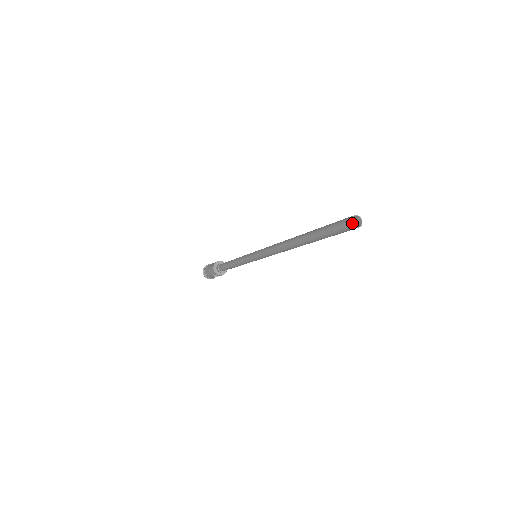
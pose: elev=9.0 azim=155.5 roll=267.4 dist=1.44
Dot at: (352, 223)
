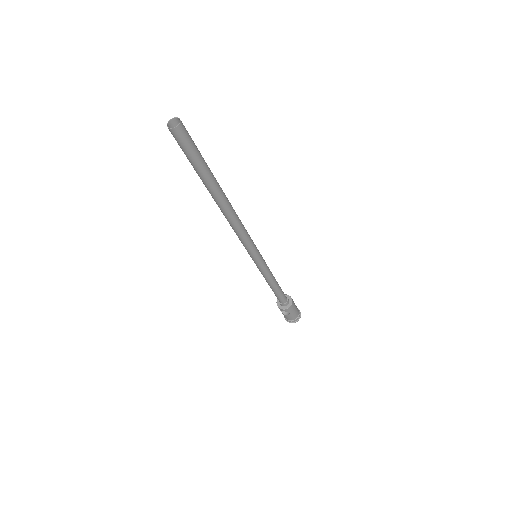
Dot at: (167, 124)
